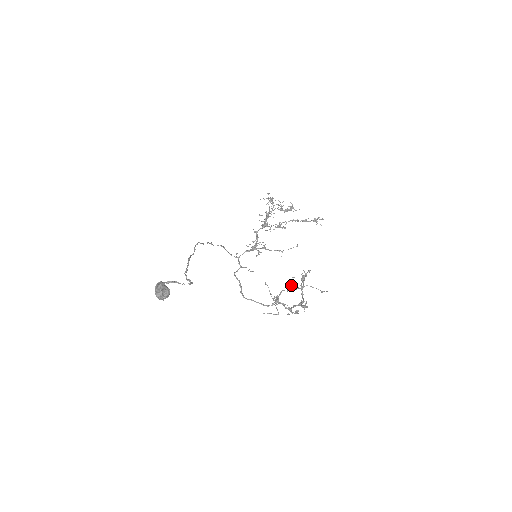
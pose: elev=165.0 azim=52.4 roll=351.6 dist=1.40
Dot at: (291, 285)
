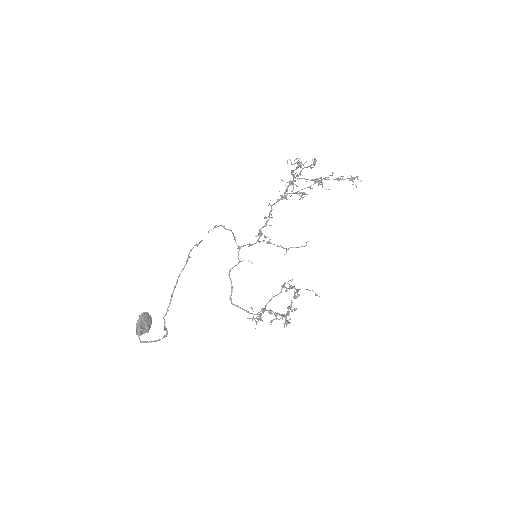
Dot at: occluded
